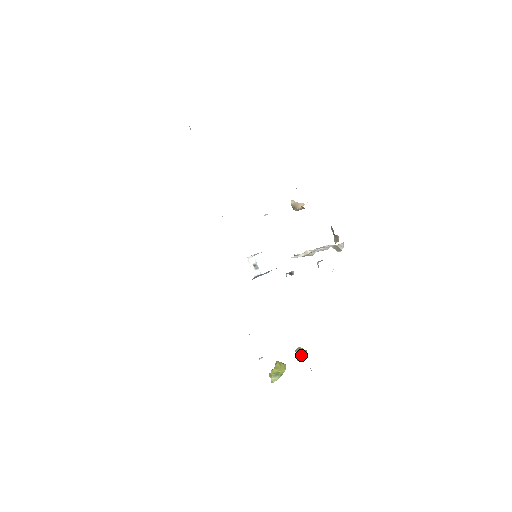
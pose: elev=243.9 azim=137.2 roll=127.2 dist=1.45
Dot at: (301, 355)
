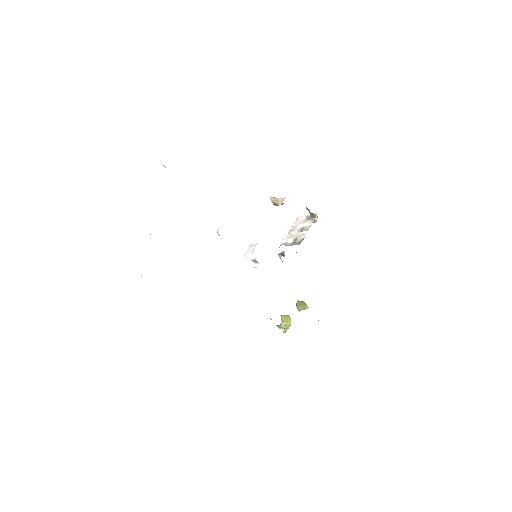
Dot at: (303, 308)
